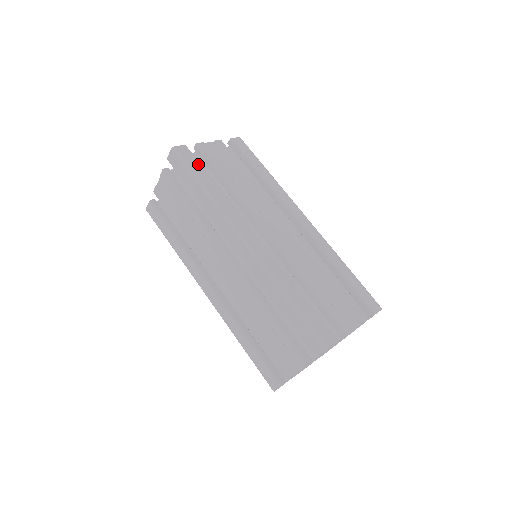
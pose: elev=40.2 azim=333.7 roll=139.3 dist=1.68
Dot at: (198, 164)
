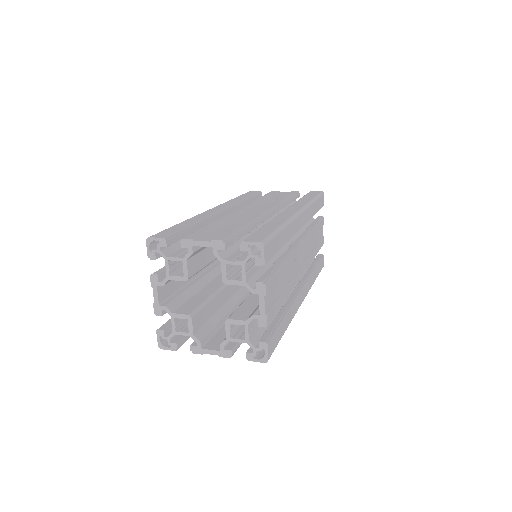
Dot at: (278, 332)
